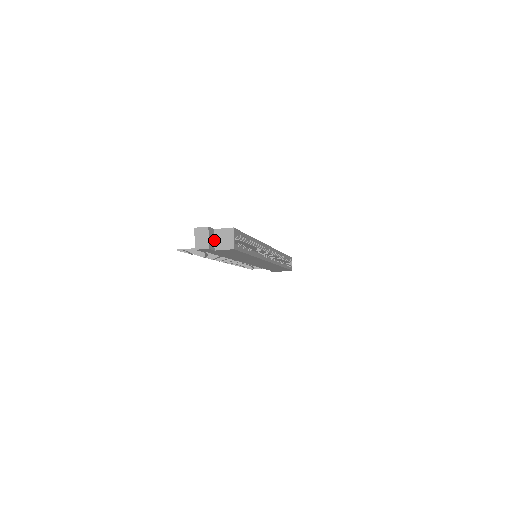
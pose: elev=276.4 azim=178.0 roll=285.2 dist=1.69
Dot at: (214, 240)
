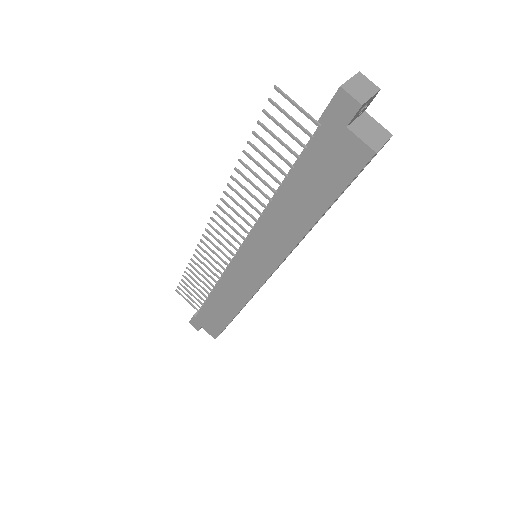
Dot at: (356, 118)
